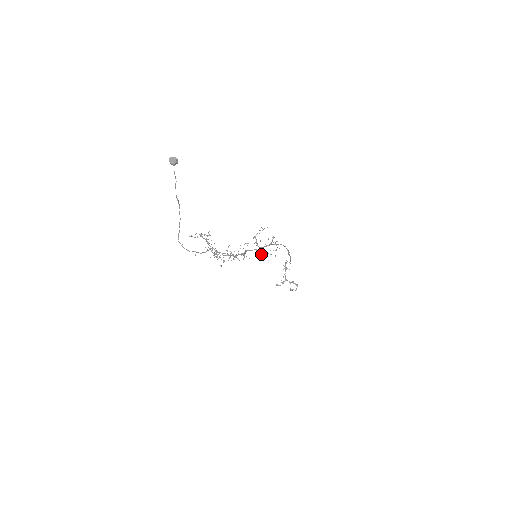
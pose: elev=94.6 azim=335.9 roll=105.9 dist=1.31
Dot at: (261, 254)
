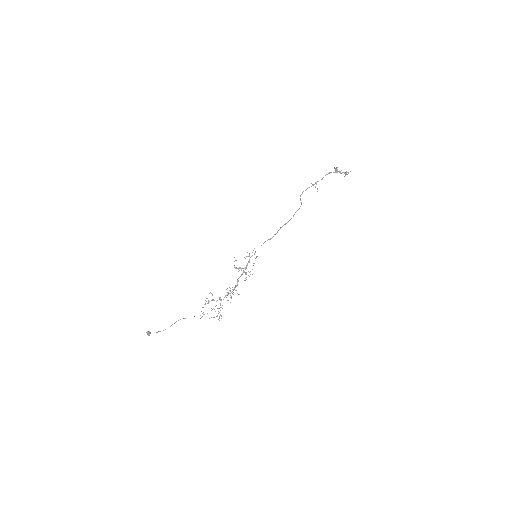
Dot at: (245, 278)
